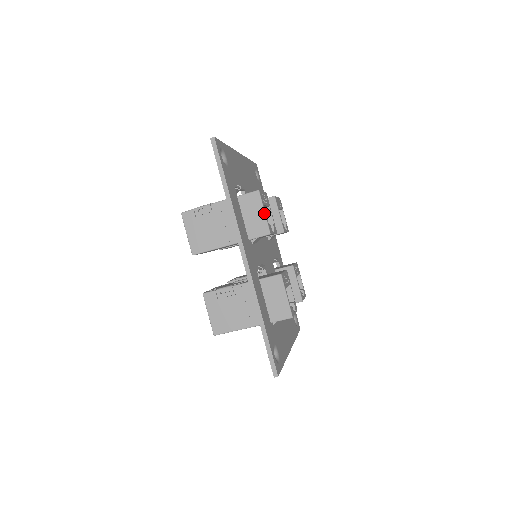
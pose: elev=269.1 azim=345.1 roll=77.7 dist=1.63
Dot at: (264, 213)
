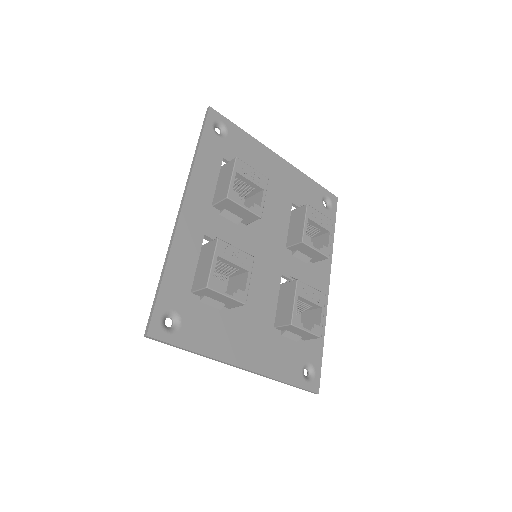
Dot at: (231, 178)
